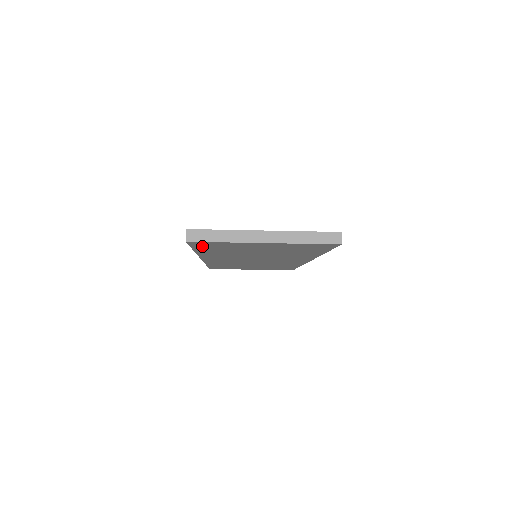
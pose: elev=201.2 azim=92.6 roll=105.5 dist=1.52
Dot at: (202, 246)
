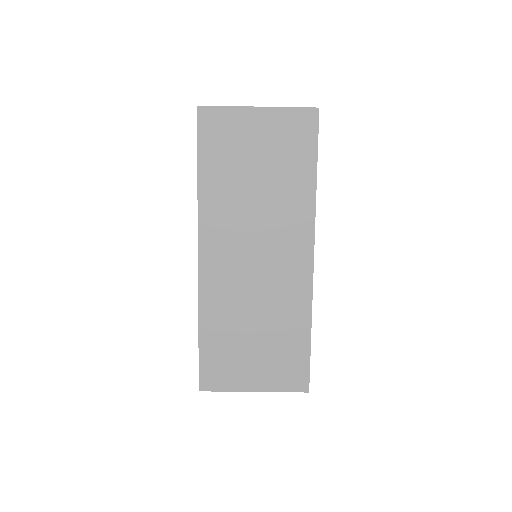
Dot at: (207, 136)
